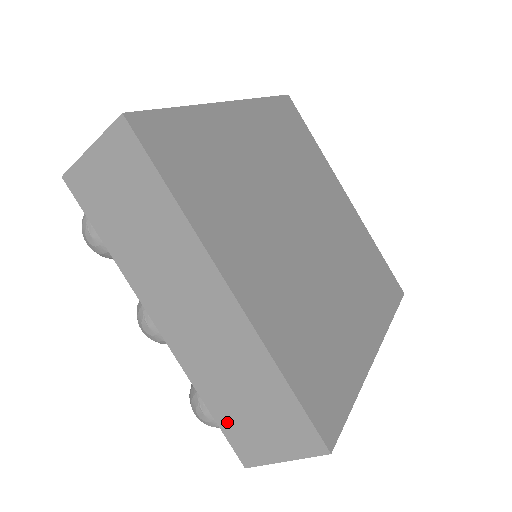
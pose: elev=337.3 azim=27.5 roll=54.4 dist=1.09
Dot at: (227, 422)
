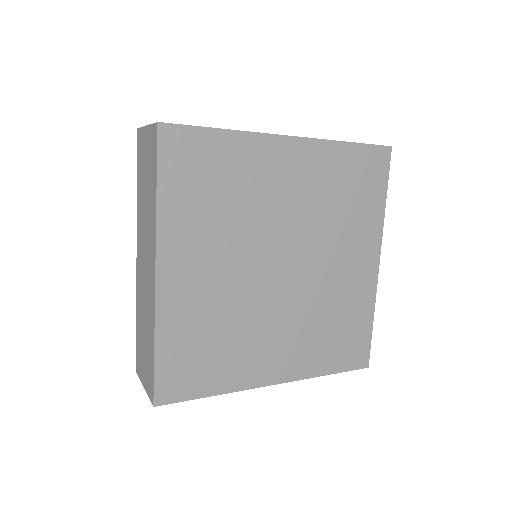
Dot at: (138, 340)
